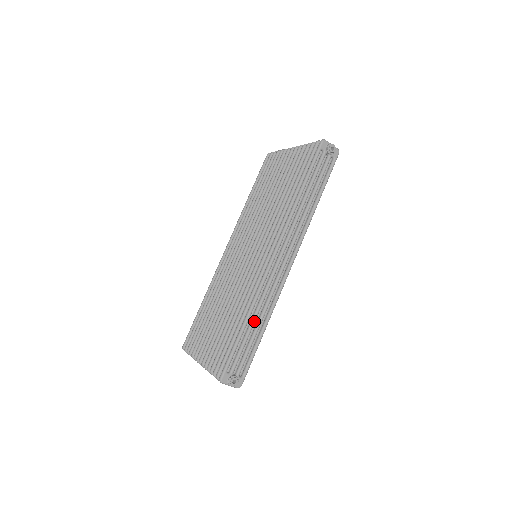
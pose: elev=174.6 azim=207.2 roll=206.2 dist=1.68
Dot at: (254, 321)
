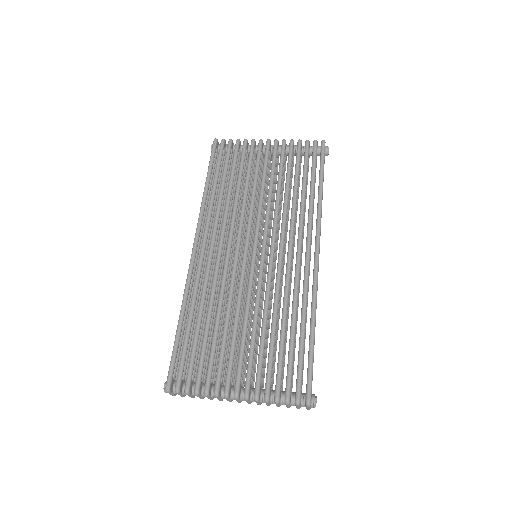
Dot at: occluded
